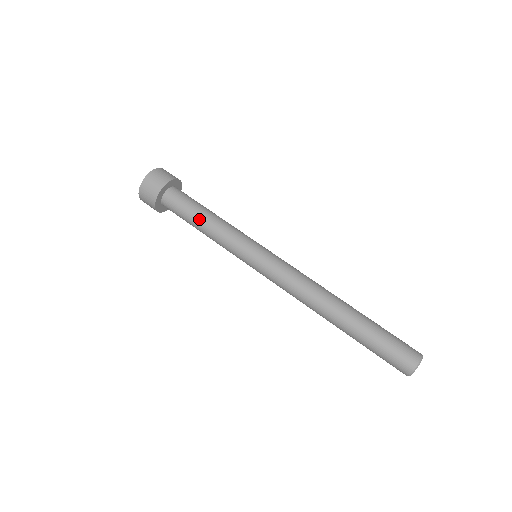
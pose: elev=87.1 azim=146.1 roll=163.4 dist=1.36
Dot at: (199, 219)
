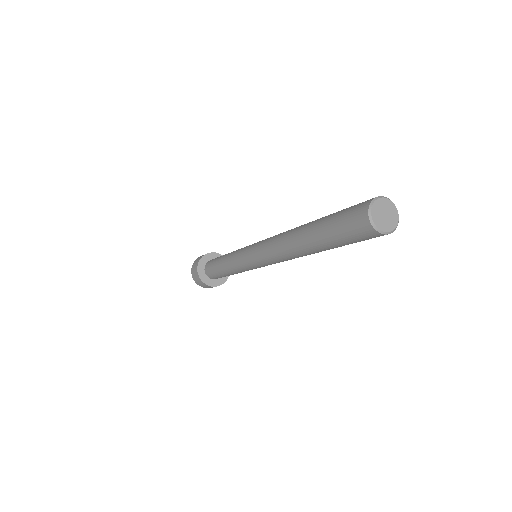
Dot at: (222, 257)
